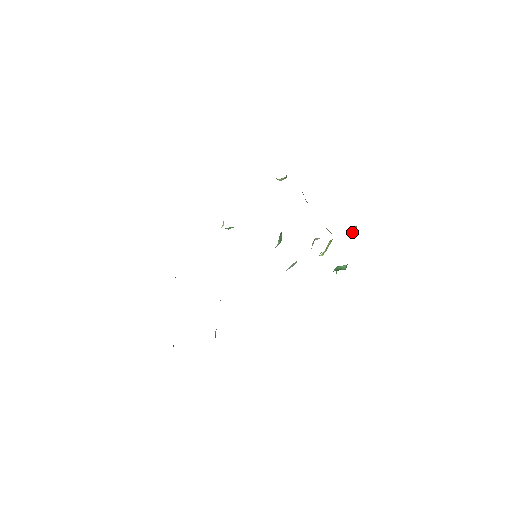
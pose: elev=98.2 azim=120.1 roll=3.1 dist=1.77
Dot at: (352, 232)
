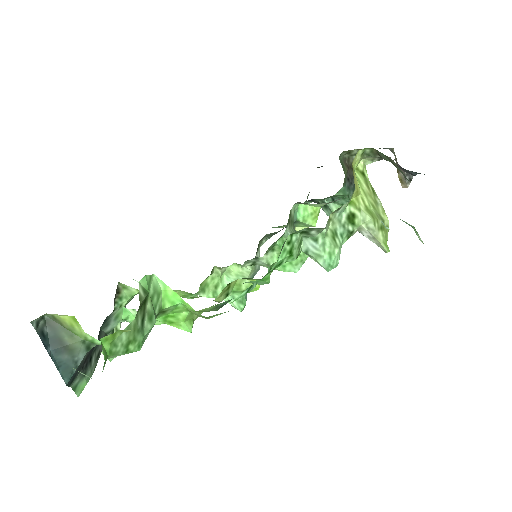
Dot at: occluded
